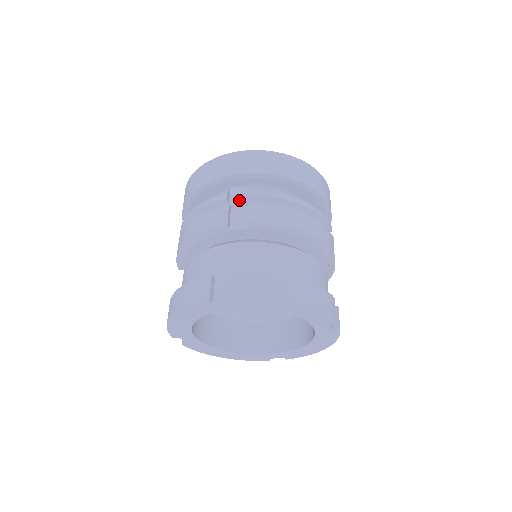
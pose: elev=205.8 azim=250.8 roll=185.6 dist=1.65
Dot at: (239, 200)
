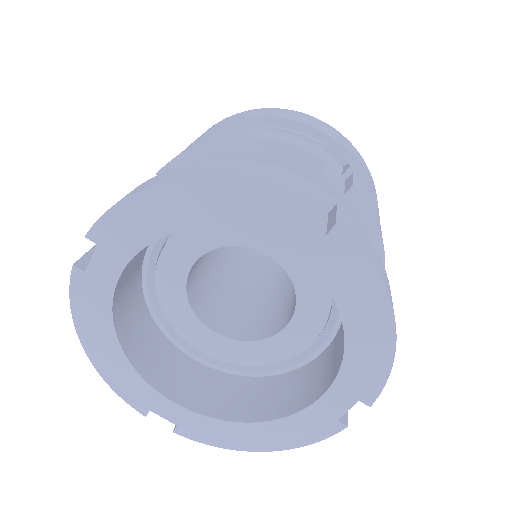
Dot at: (332, 165)
